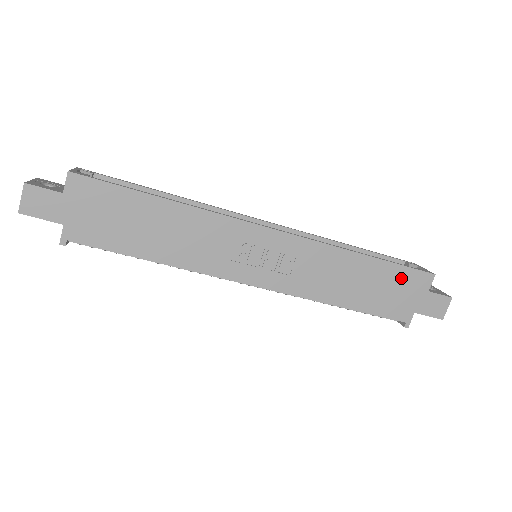
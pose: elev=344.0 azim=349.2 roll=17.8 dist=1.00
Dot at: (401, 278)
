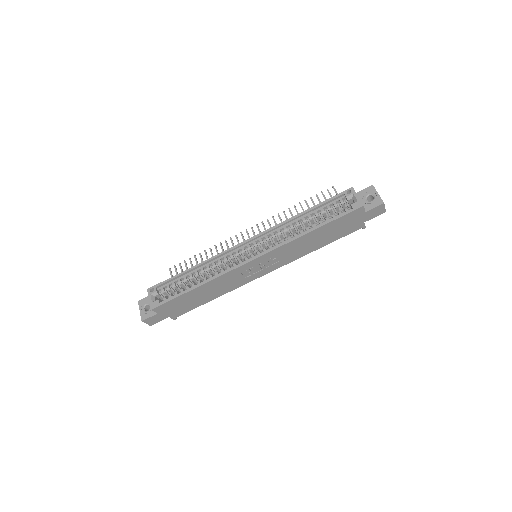
Dot at: (343, 221)
